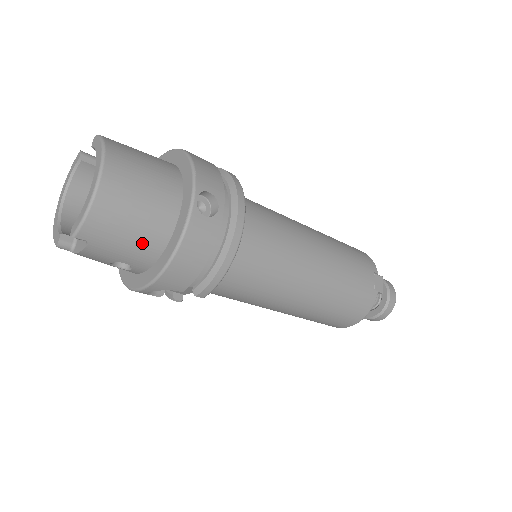
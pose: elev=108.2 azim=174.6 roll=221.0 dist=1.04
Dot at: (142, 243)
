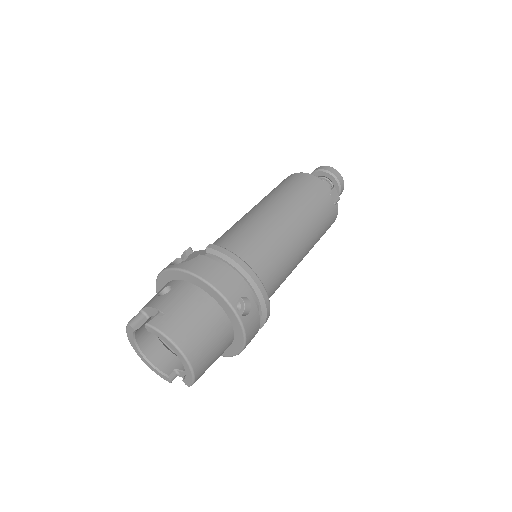
Dot at: (222, 352)
